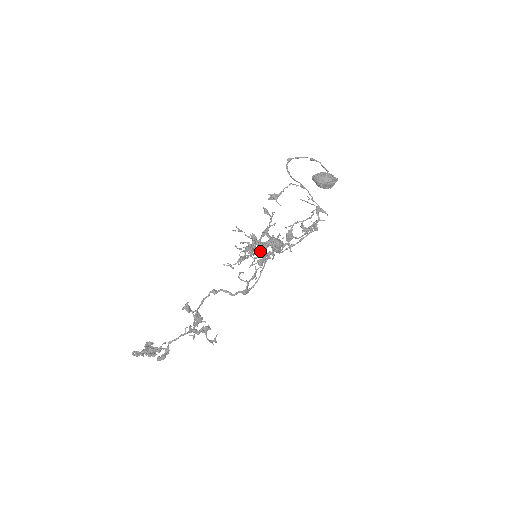
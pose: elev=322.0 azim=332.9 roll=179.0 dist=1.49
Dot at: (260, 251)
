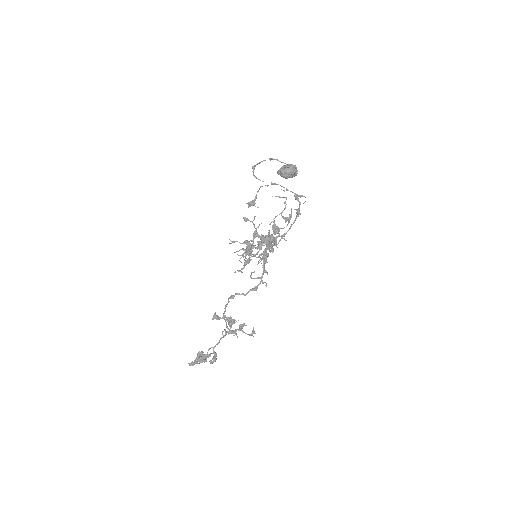
Dot at: (259, 250)
